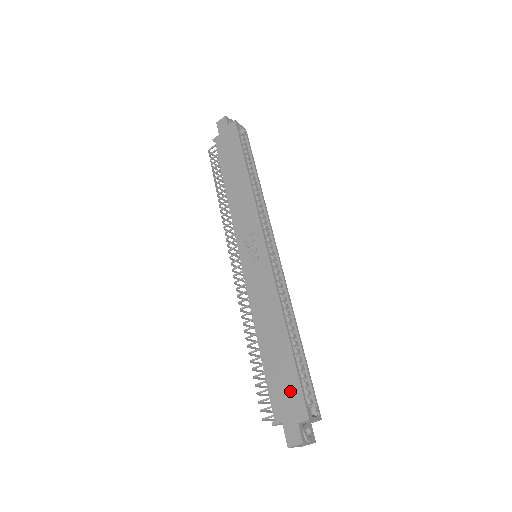
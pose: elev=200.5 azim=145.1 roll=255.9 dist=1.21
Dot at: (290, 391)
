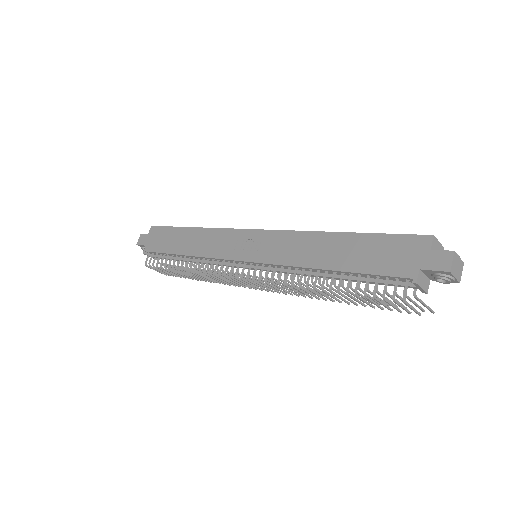
Dot at: (394, 248)
